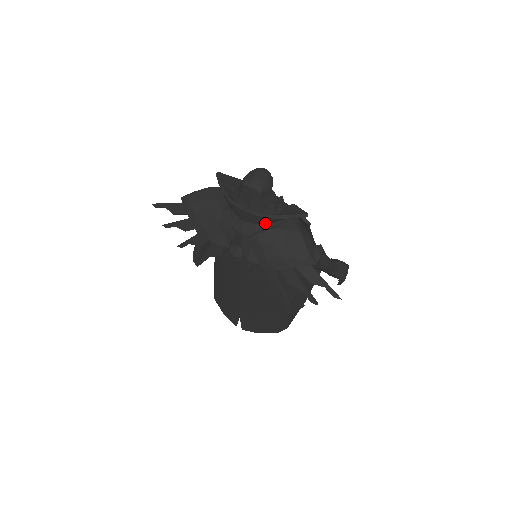
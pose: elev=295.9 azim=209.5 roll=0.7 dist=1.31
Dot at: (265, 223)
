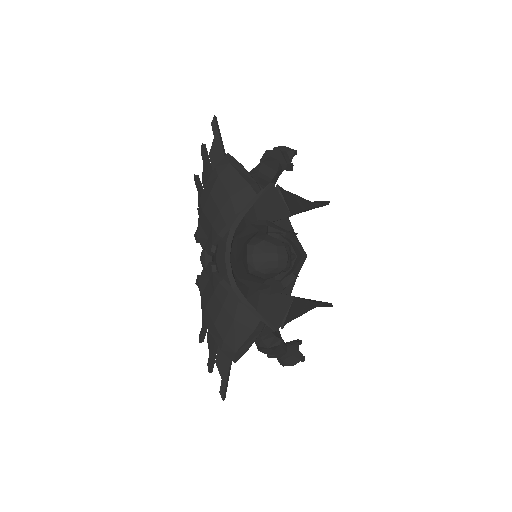
Dot at: occluded
